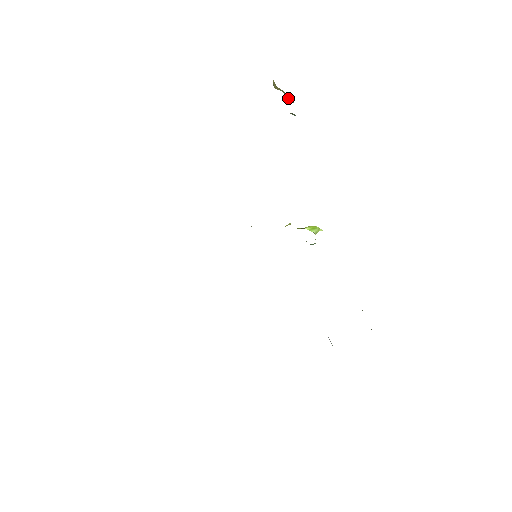
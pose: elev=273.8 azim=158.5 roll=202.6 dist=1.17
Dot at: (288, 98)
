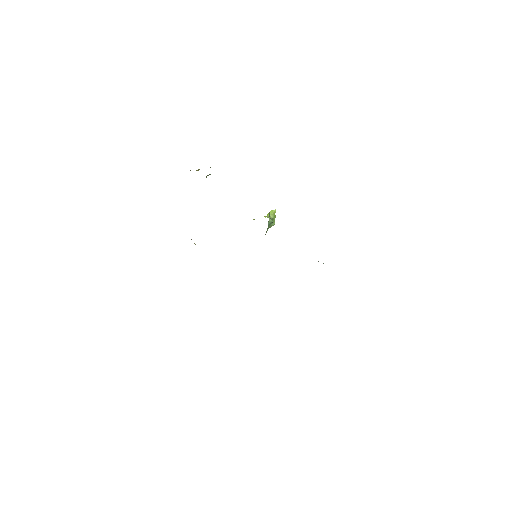
Dot at: occluded
